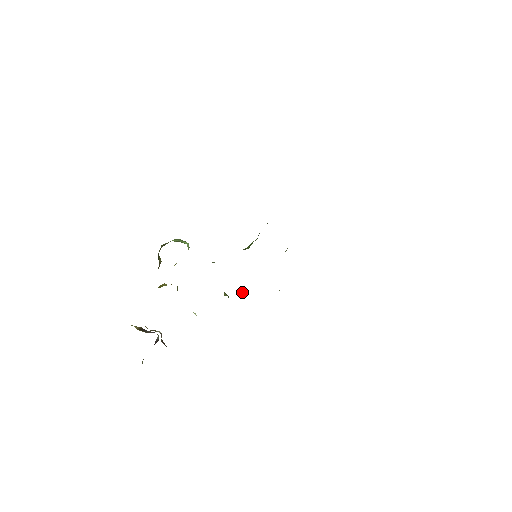
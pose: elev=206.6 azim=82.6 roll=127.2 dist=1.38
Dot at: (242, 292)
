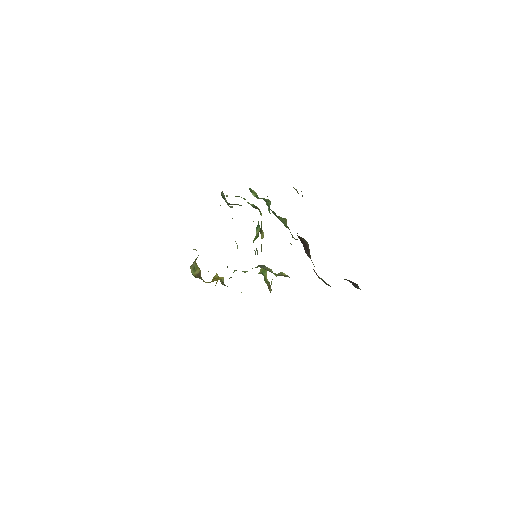
Dot at: occluded
